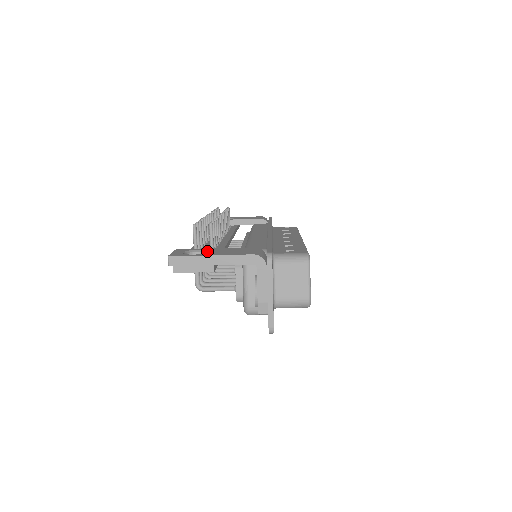
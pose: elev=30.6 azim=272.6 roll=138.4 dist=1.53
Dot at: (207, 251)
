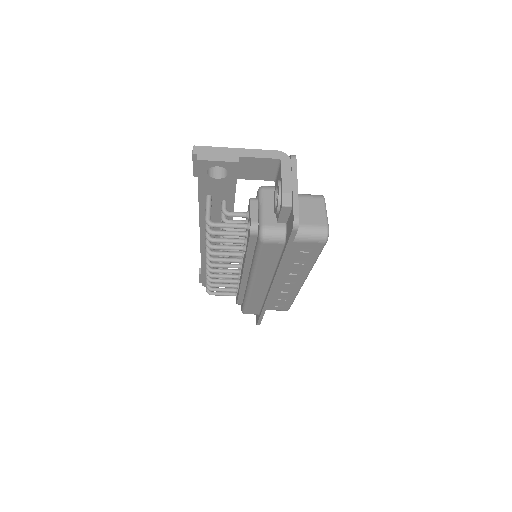
Dot at: occluded
